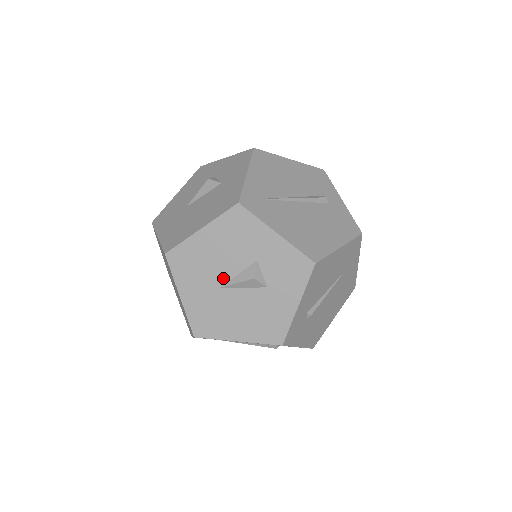
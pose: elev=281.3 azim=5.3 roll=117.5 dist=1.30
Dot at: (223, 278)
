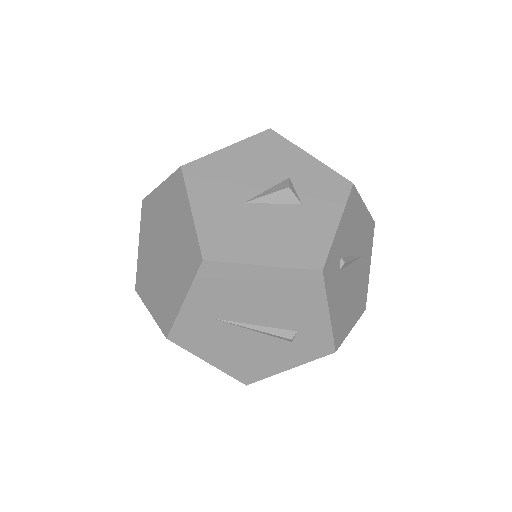
Dot at: (249, 193)
